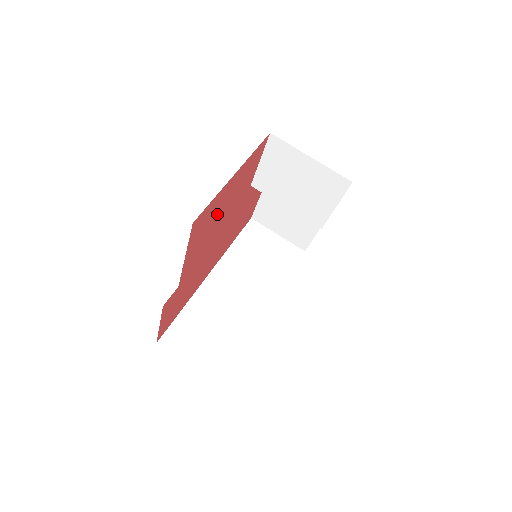
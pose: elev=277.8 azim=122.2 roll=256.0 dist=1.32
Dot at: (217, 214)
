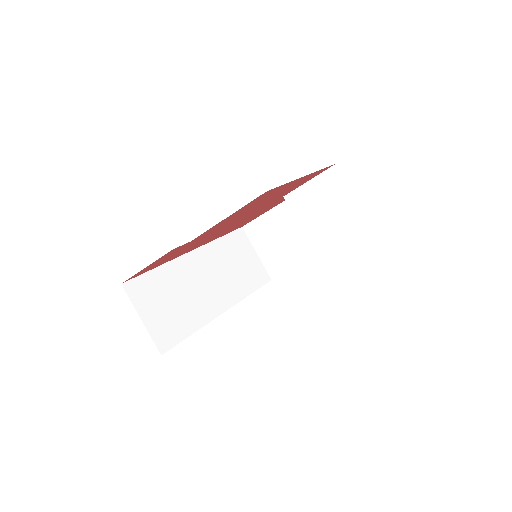
Dot at: (264, 200)
